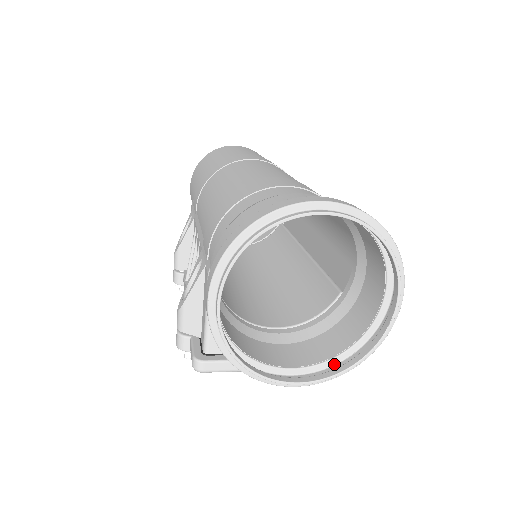
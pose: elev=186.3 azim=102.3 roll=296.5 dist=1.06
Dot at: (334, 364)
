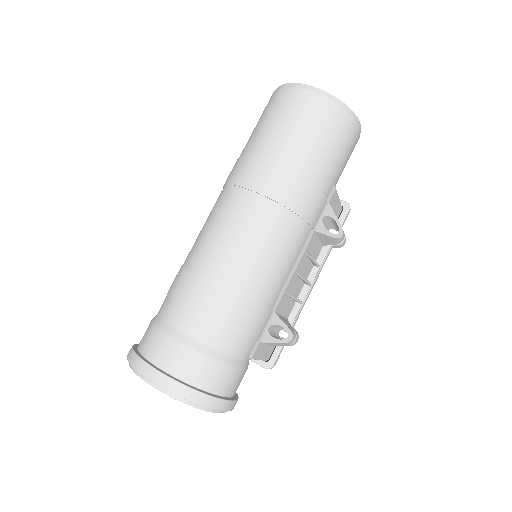
Dot at: occluded
